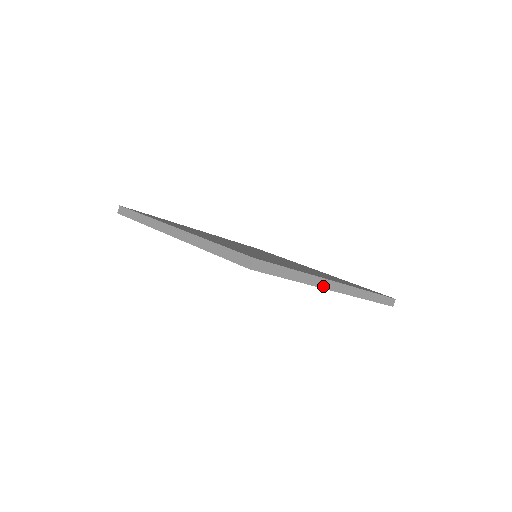
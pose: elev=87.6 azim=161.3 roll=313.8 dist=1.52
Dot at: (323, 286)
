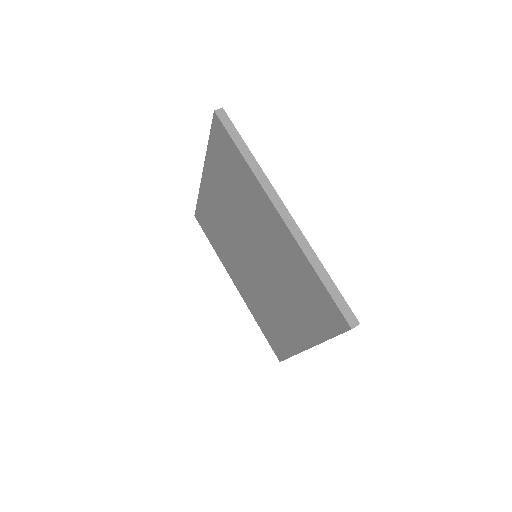
Dot at: (269, 193)
